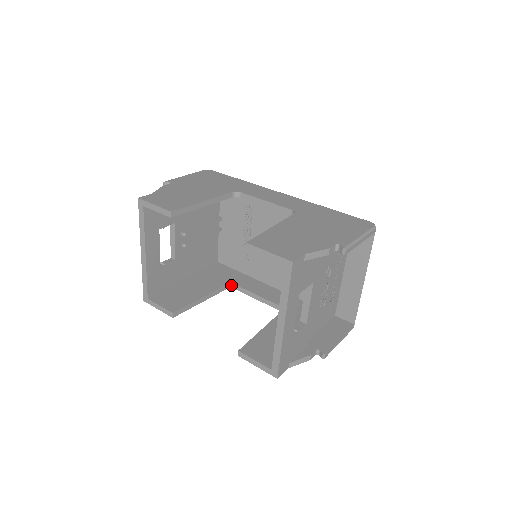
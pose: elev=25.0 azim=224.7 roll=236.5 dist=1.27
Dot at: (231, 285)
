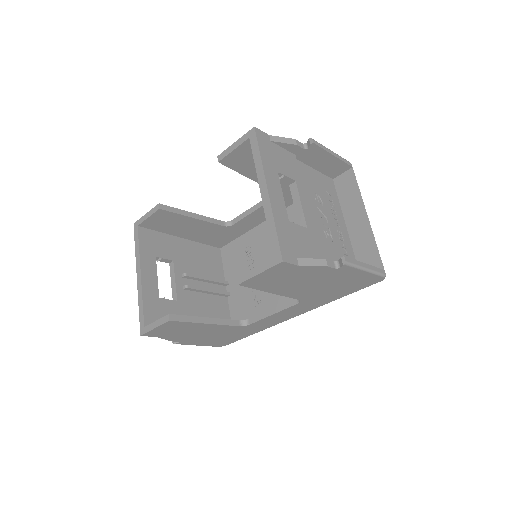
Dot at: (244, 322)
